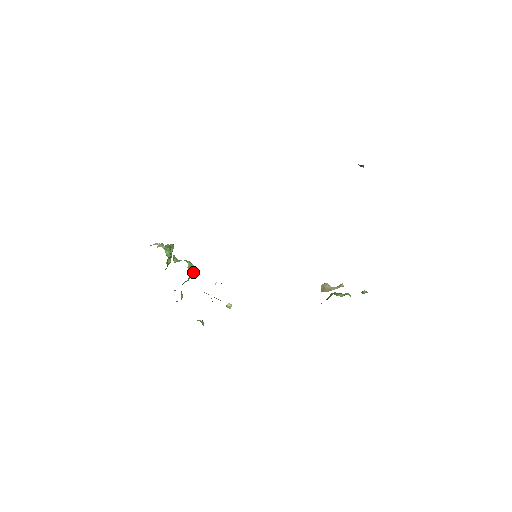
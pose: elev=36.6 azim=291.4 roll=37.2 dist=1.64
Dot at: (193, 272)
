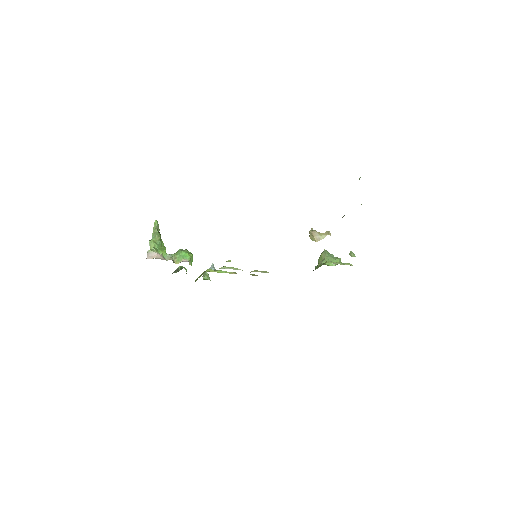
Dot at: occluded
